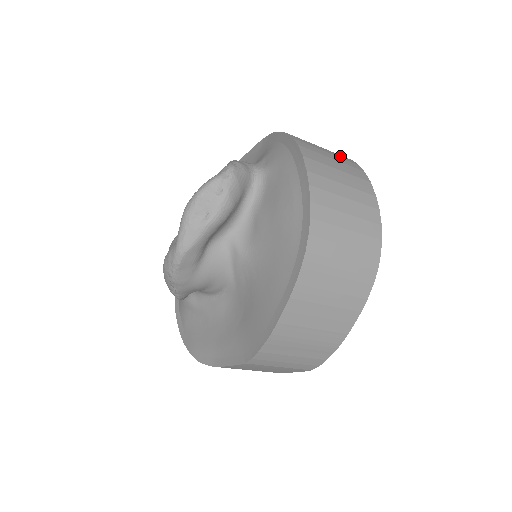
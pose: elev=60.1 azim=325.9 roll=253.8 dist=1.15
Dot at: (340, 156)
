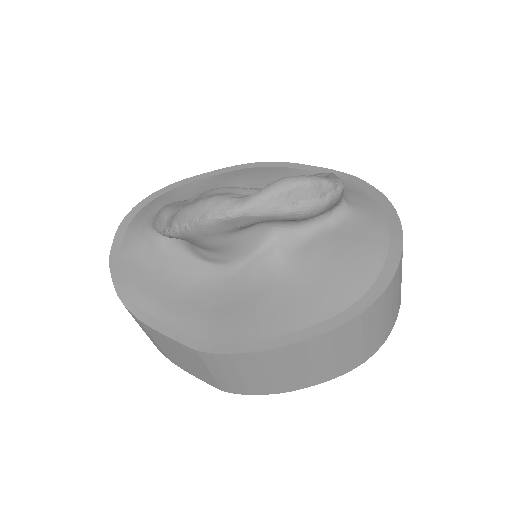
Dot at: occluded
